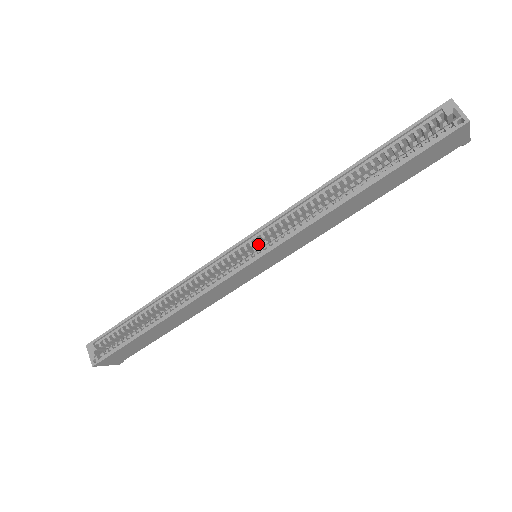
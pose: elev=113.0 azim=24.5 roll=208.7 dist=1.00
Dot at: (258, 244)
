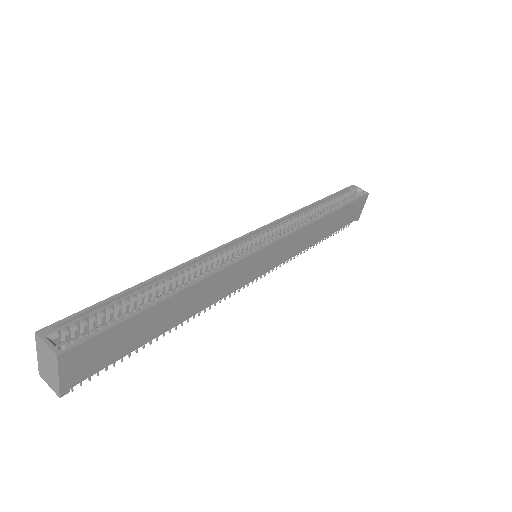
Dot at: occluded
